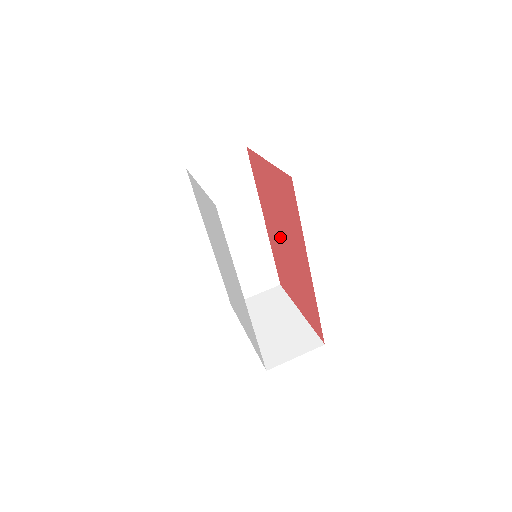
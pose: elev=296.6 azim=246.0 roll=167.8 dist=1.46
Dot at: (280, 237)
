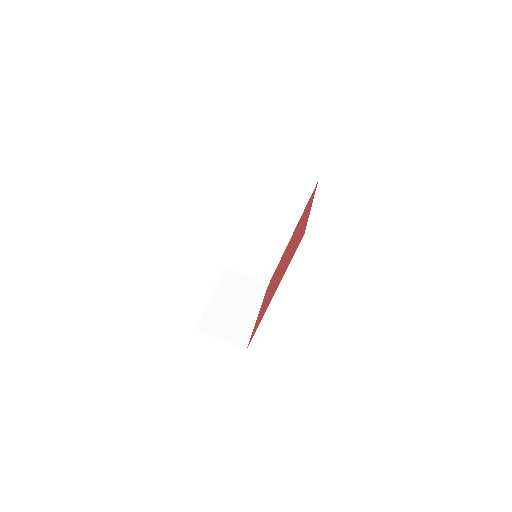
Dot at: occluded
